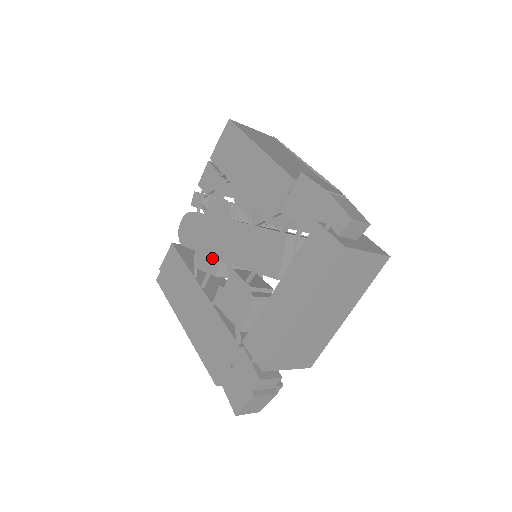
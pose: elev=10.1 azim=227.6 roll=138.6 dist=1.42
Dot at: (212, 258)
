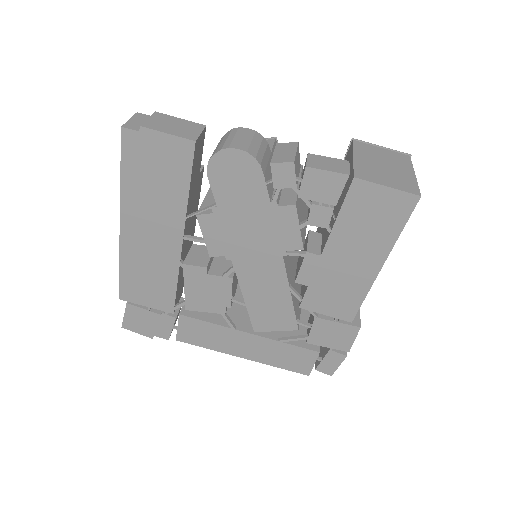
Dot at: (226, 244)
